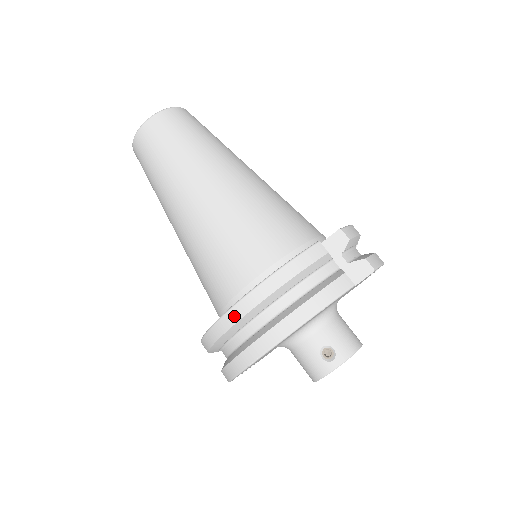
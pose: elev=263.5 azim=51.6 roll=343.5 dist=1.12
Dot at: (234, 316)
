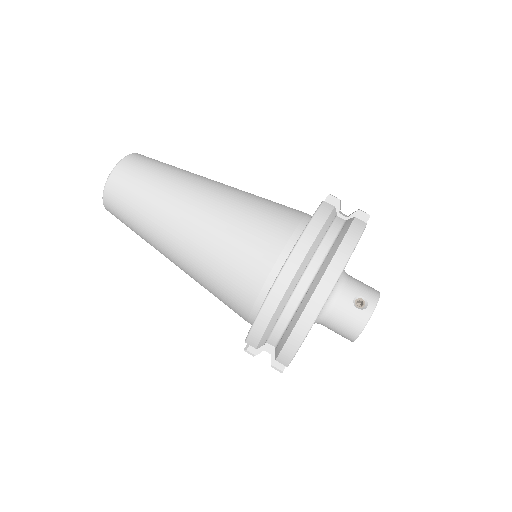
Dot at: (284, 281)
